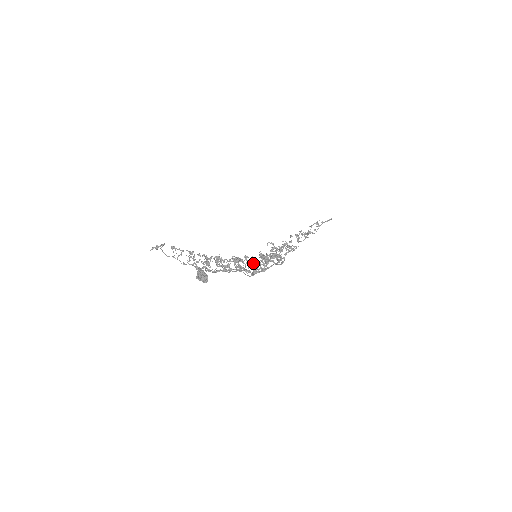
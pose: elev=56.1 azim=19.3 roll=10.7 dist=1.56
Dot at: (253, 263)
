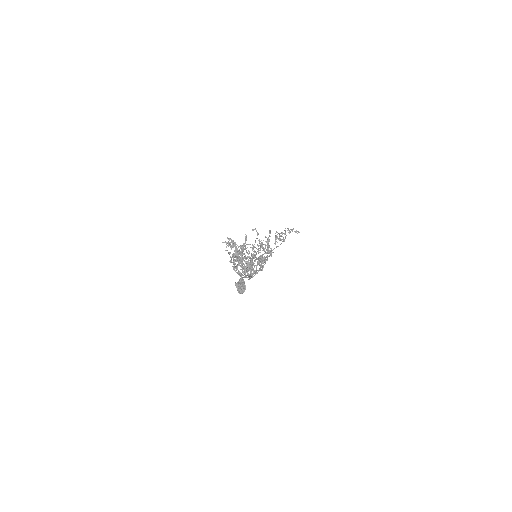
Dot at: (256, 268)
